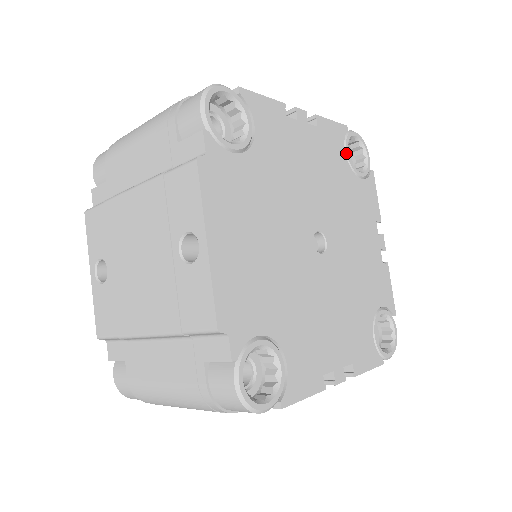
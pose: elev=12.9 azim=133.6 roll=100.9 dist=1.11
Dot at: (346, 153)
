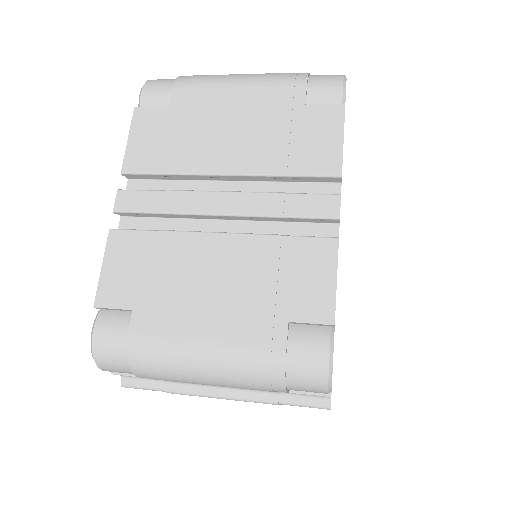
Dot at: occluded
